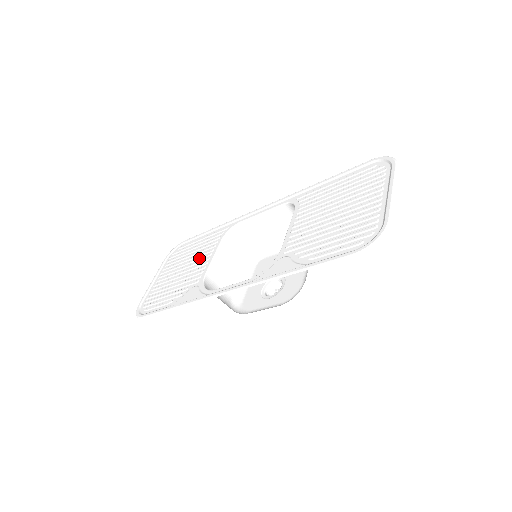
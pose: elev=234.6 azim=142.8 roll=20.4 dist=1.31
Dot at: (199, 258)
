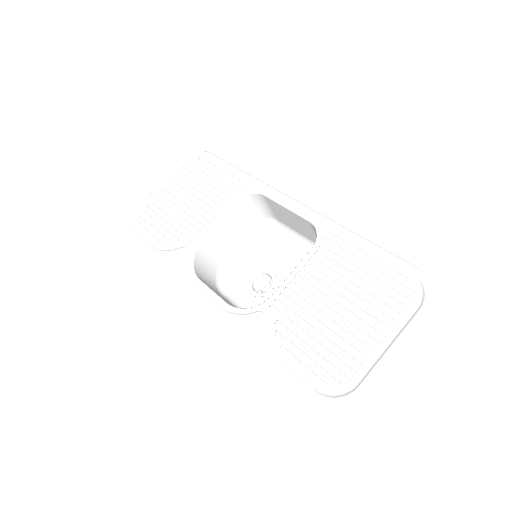
Dot at: (207, 206)
